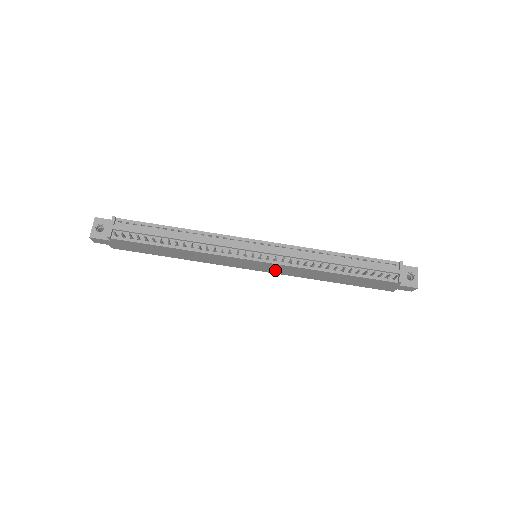
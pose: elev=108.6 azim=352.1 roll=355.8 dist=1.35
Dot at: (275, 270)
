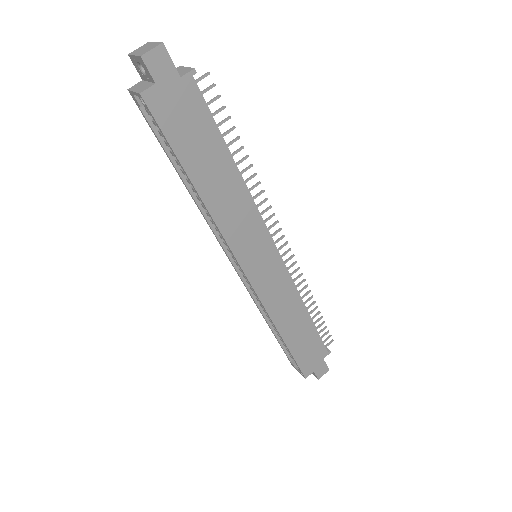
Dot at: (266, 284)
